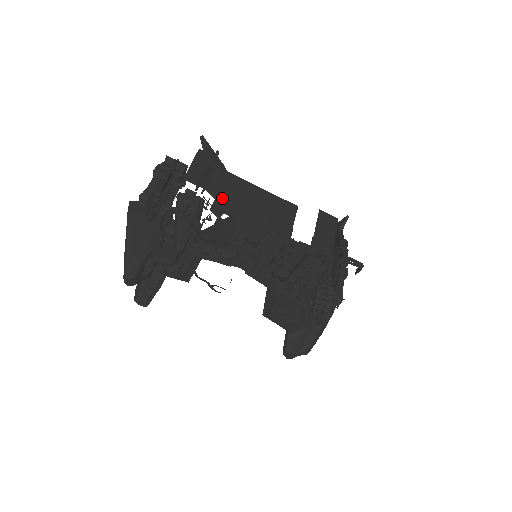
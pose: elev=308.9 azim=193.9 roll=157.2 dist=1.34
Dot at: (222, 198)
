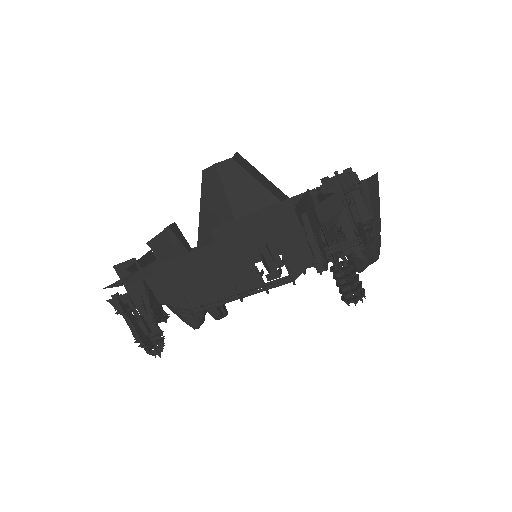
Dot at: (178, 300)
